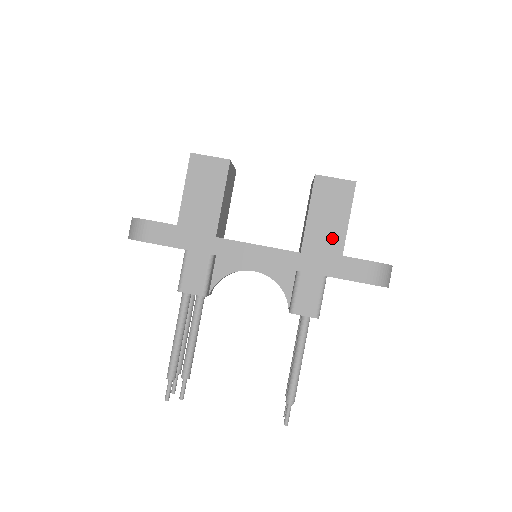
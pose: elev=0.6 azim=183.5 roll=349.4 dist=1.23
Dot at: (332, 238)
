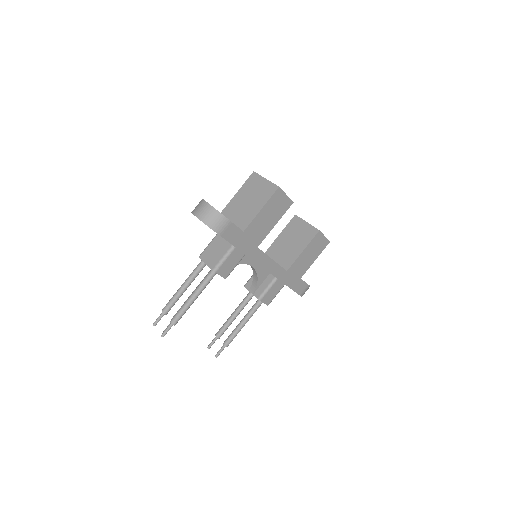
Dot at: (303, 268)
